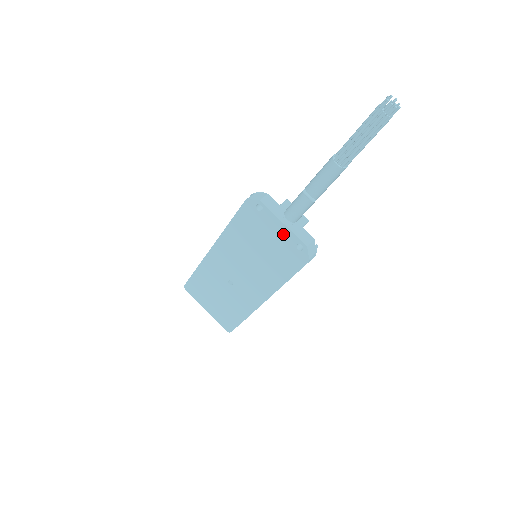
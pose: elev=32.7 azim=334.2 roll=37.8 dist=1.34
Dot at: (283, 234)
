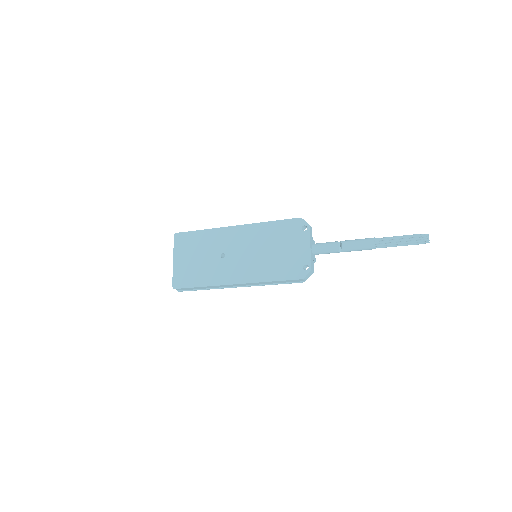
Dot at: (303, 252)
